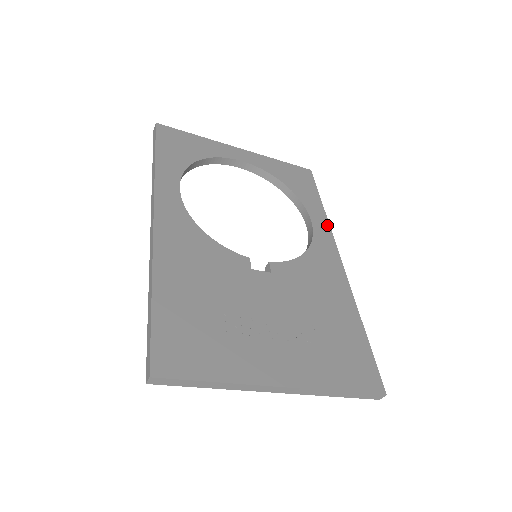
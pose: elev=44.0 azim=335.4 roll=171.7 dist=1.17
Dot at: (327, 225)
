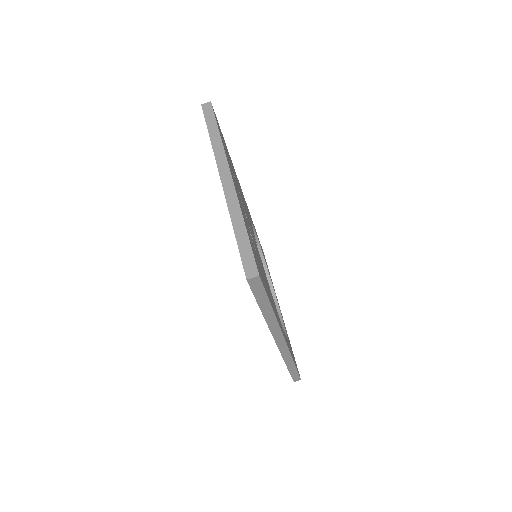
Dot at: occluded
